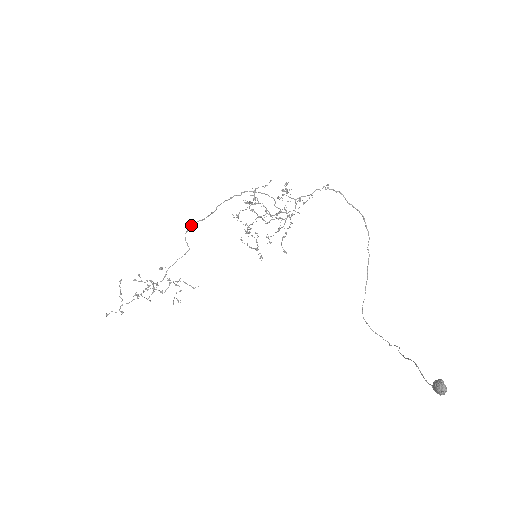
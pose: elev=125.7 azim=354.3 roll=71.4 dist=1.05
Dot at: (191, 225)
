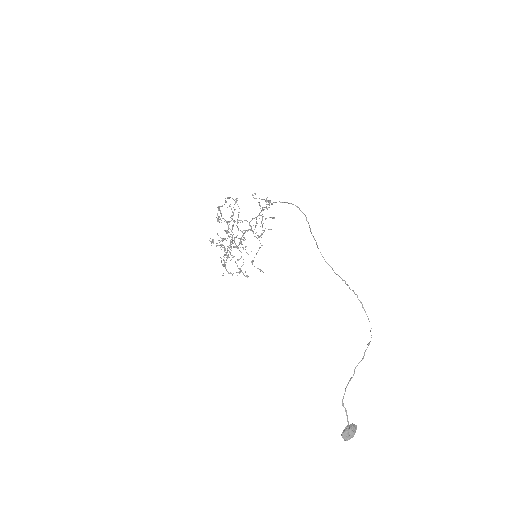
Dot at: (227, 198)
